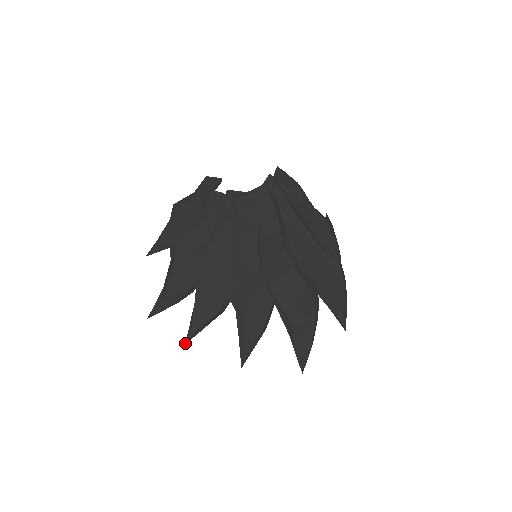
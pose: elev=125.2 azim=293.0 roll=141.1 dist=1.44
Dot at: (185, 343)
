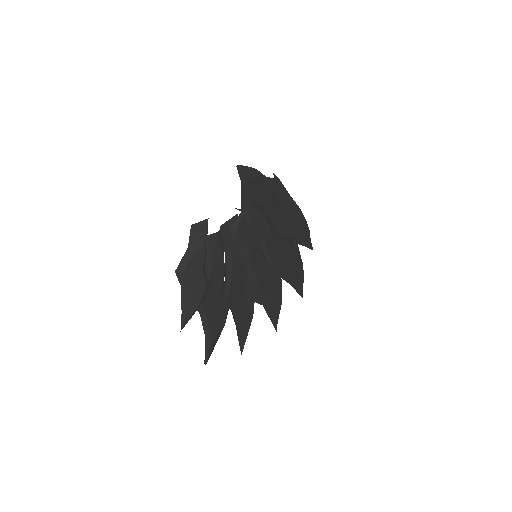
Dot at: occluded
